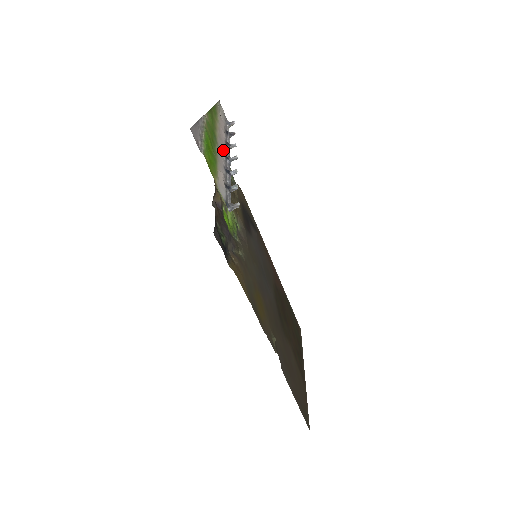
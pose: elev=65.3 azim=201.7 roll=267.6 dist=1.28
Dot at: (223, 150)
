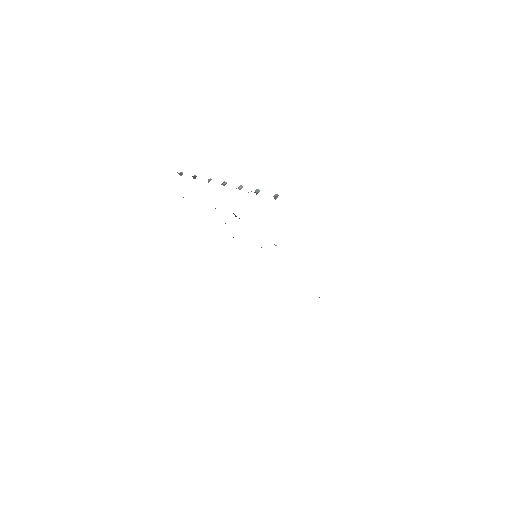
Dot at: occluded
